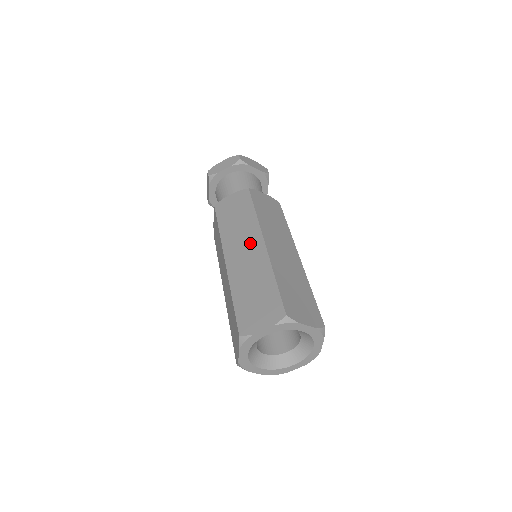
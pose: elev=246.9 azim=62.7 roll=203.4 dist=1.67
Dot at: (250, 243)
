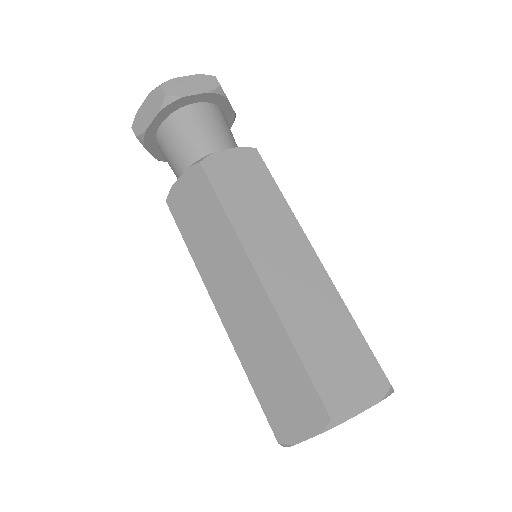
Dot at: (238, 278)
